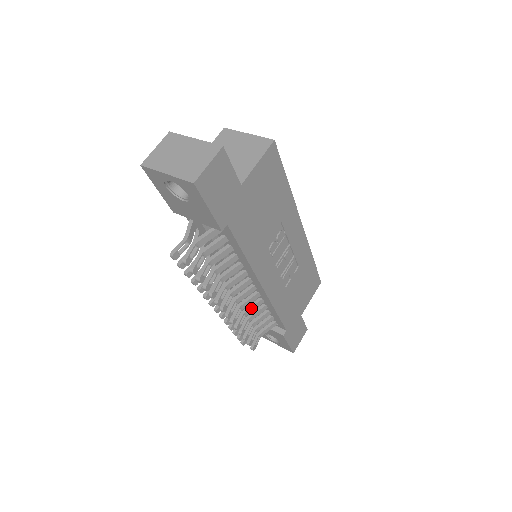
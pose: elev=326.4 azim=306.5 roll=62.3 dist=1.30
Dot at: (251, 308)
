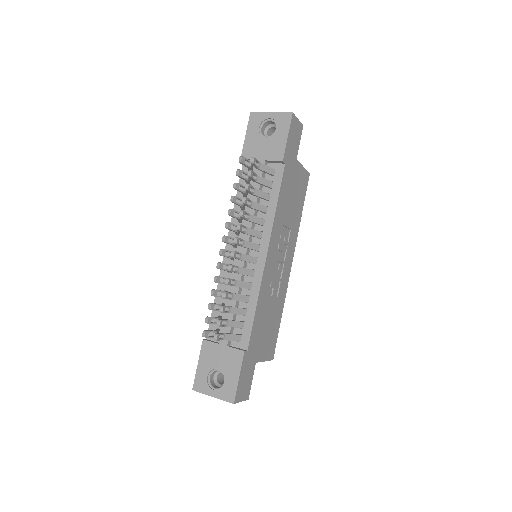
Dot at: (241, 282)
